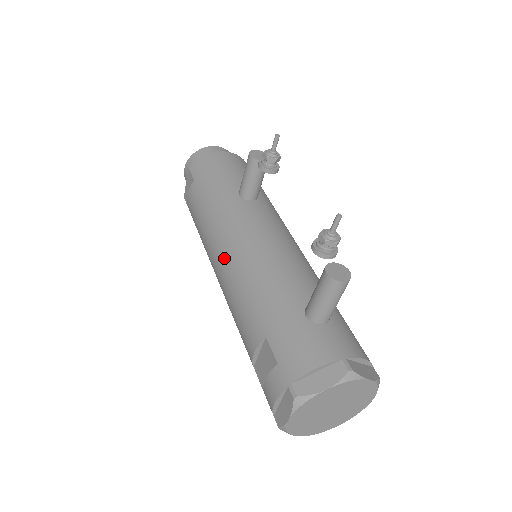
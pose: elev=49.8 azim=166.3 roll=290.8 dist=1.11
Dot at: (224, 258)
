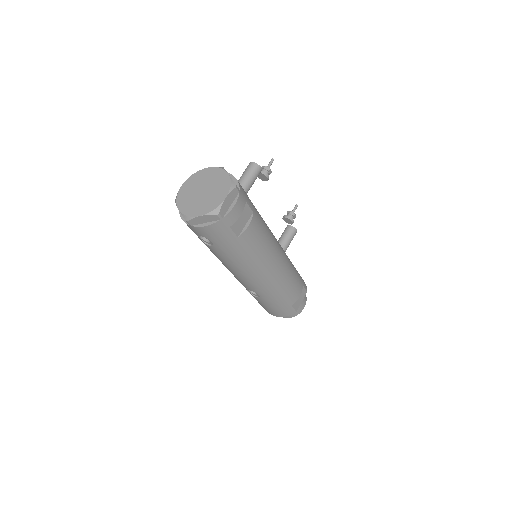
Dot at: occluded
